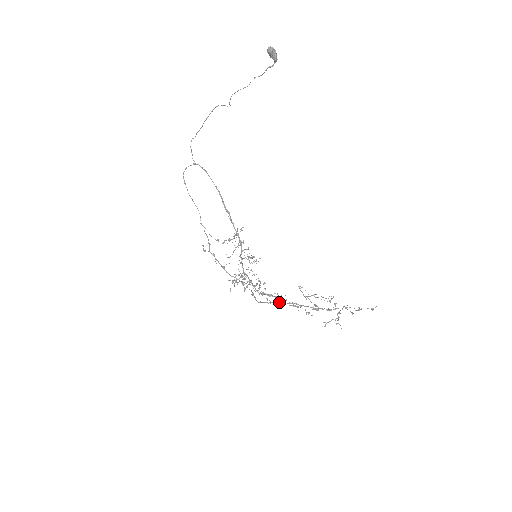
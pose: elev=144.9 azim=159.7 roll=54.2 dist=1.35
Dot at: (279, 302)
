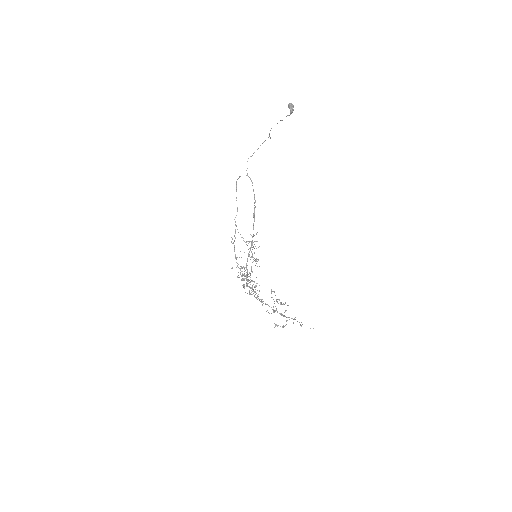
Dot at: occluded
